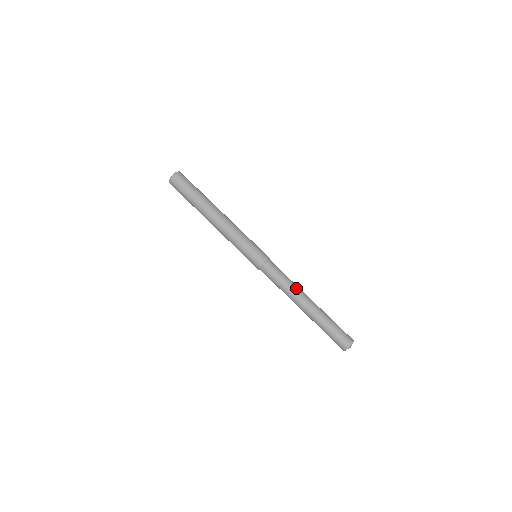
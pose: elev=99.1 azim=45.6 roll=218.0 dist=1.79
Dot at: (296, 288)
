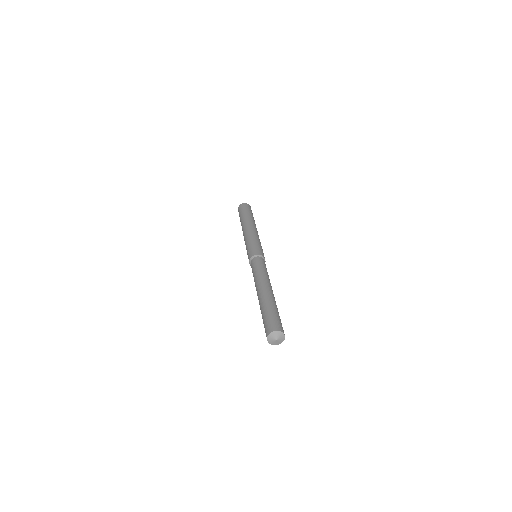
Dot at: (265, 277)
